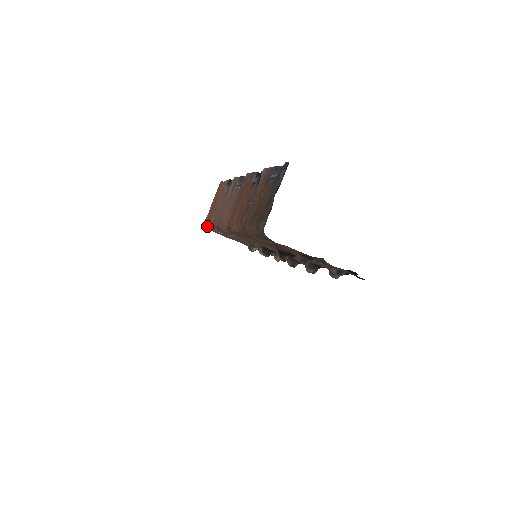
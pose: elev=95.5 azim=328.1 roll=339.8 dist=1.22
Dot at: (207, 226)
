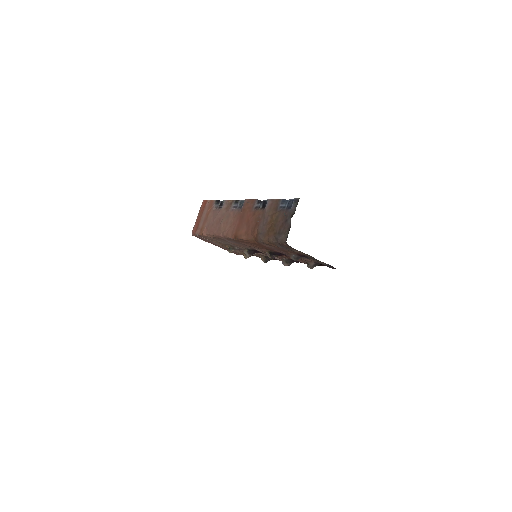
Dot at: (197, 234)
